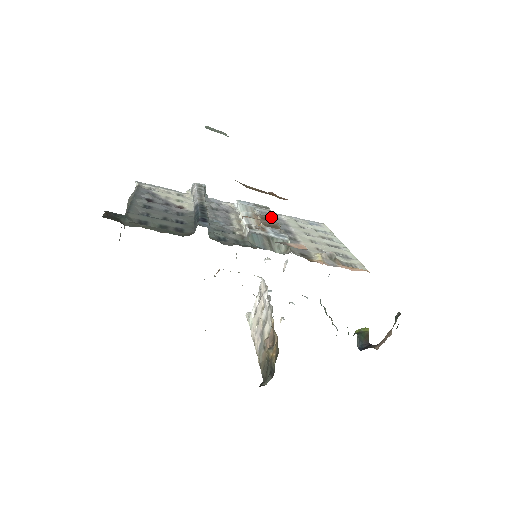
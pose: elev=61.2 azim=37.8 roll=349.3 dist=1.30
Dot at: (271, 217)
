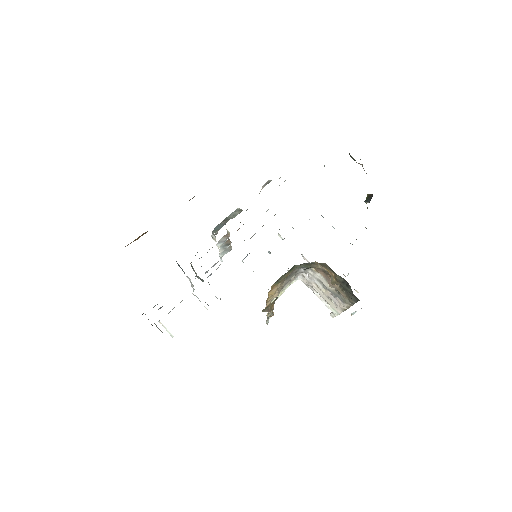
Dot at: occluded
